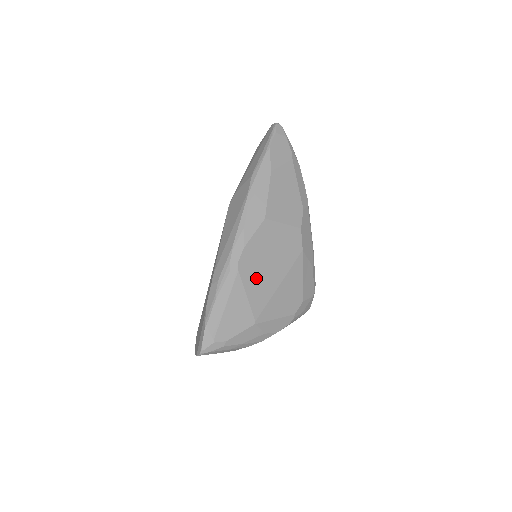
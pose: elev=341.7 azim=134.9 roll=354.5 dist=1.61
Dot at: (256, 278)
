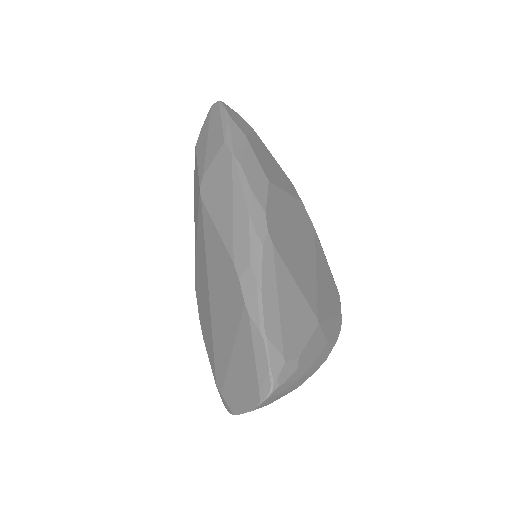
Dot at: (293, 257)
